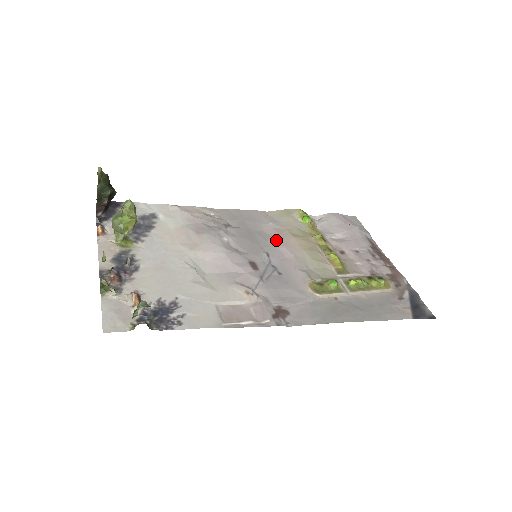
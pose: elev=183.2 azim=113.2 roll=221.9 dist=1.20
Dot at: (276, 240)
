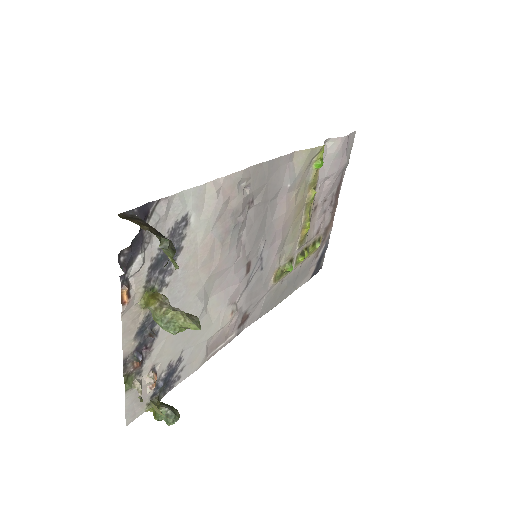
Dot at: (280, 218)
